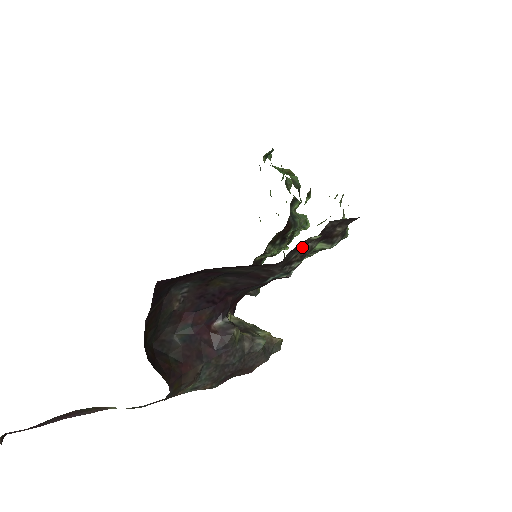
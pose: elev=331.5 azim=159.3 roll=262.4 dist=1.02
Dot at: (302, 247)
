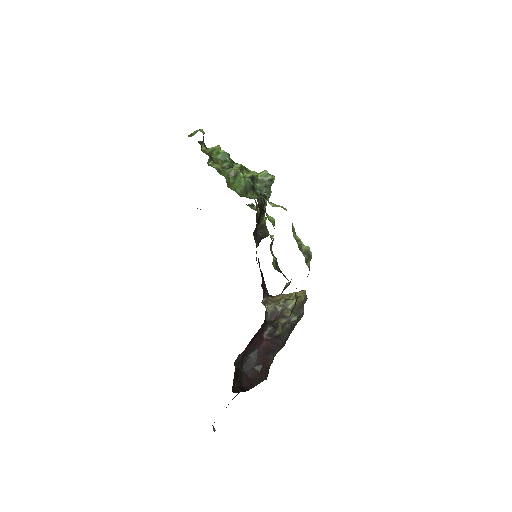
Dot at: (289, 316)
